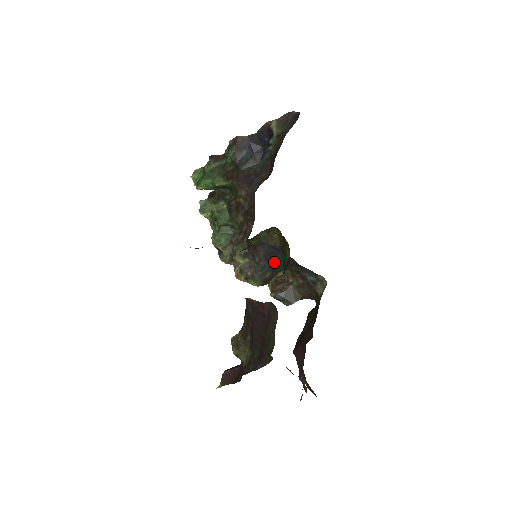
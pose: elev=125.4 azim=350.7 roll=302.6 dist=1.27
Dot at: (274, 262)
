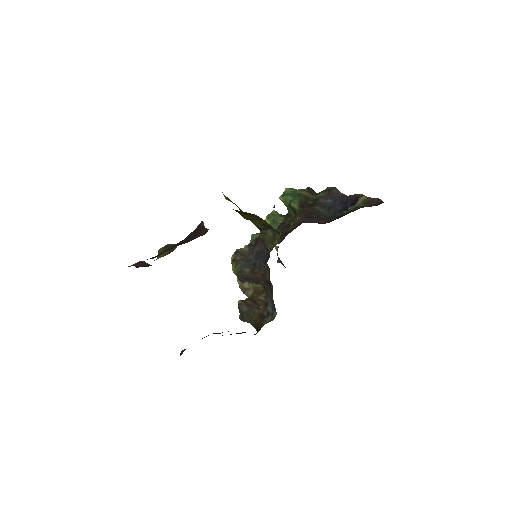
Dot at: (258, 264)
